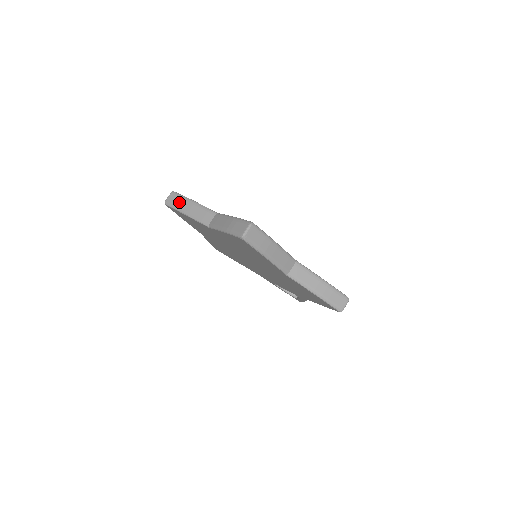
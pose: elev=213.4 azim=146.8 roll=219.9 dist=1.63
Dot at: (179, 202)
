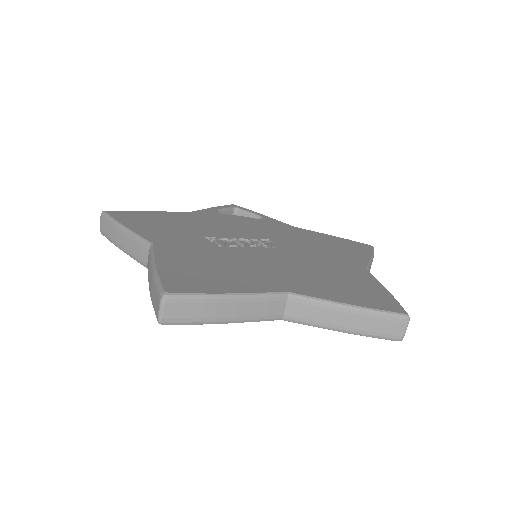
Dot at: (201, 311)
